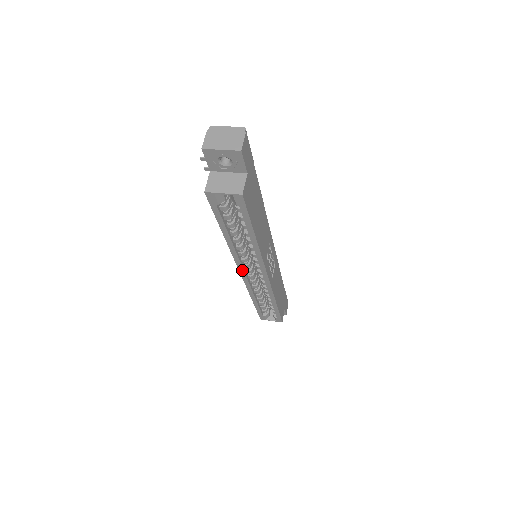
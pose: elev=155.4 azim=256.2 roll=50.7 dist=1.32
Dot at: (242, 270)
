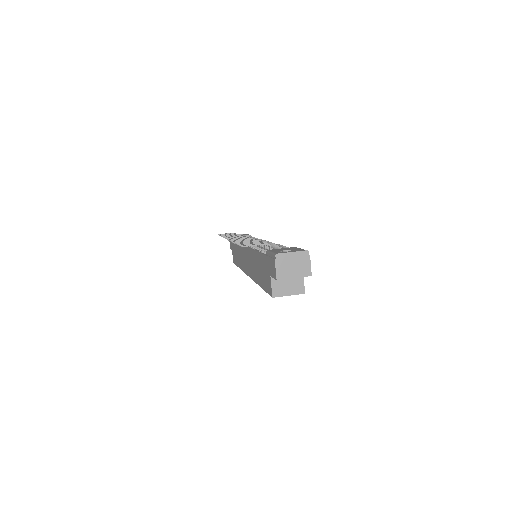
Dot at: occluded
